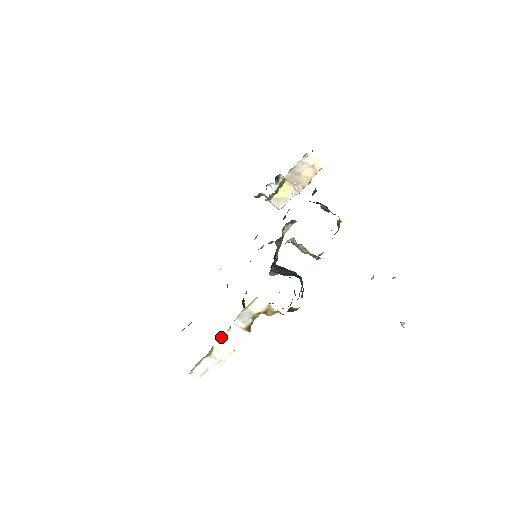
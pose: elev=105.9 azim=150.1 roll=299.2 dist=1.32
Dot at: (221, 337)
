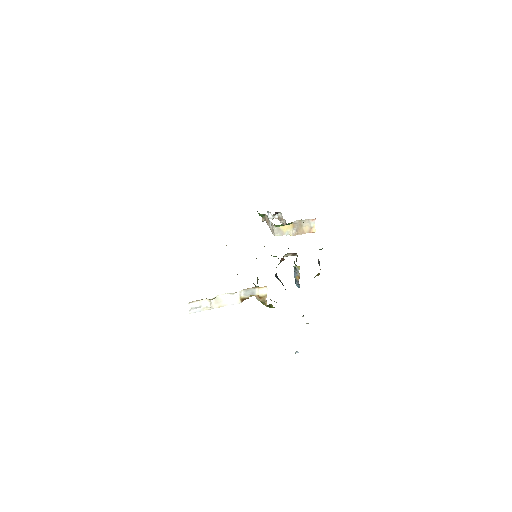
Dot at: (226, 294)
